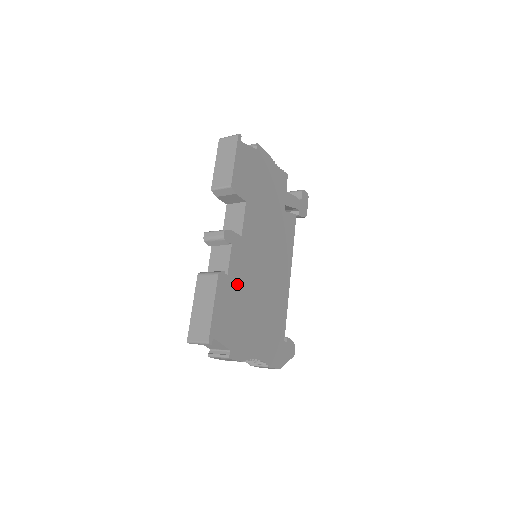
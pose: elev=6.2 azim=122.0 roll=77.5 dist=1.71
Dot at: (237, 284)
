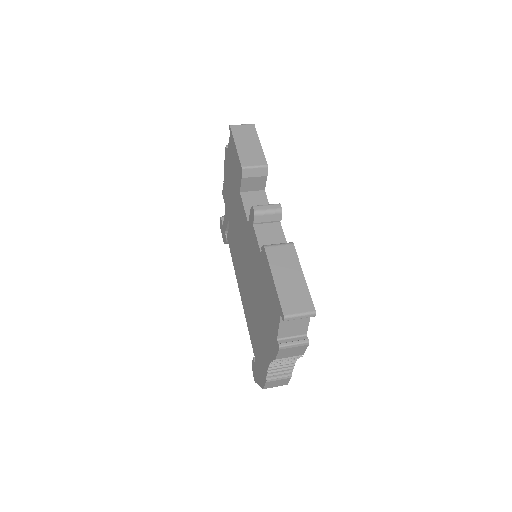
Dot at: occluded
